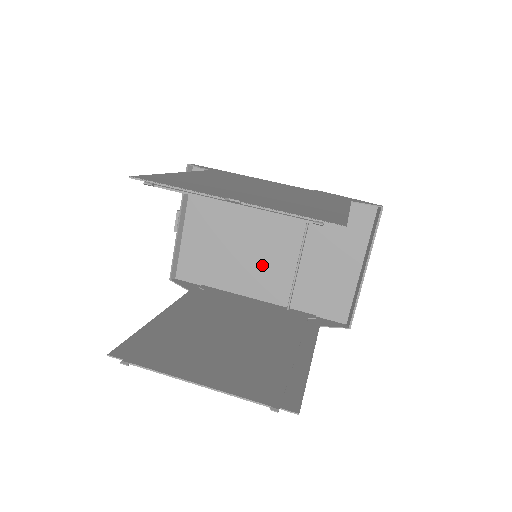
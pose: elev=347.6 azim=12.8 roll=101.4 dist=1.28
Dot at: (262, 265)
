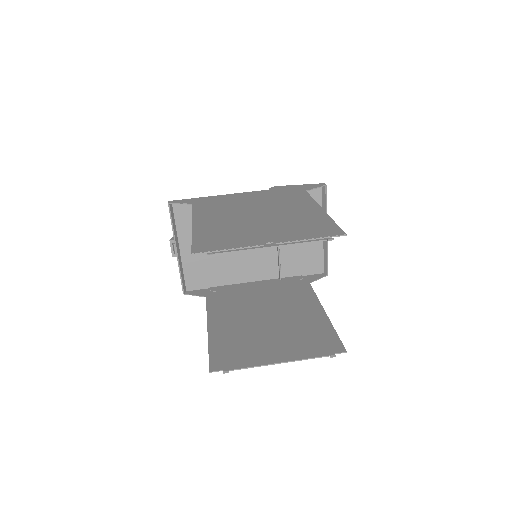
Dot at: (251, 256)
